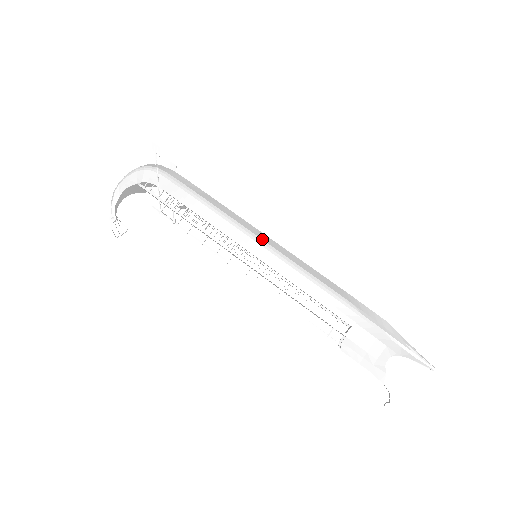
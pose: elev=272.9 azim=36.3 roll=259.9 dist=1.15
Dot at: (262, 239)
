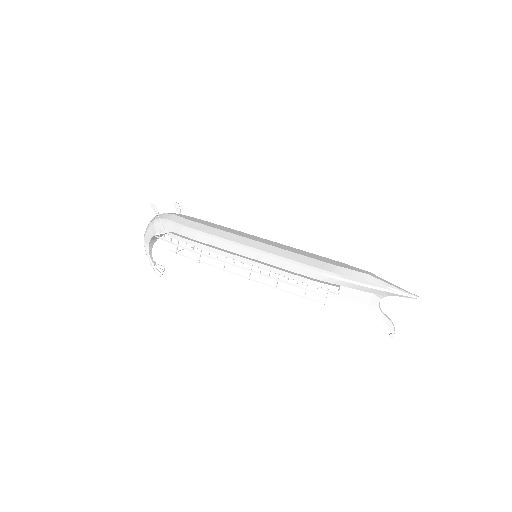
Dot at: (251, 247)
